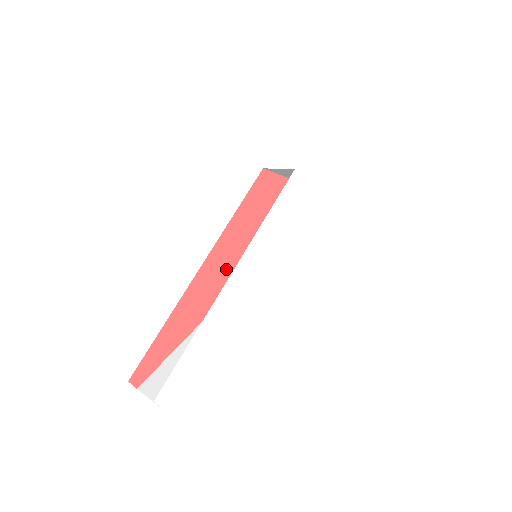
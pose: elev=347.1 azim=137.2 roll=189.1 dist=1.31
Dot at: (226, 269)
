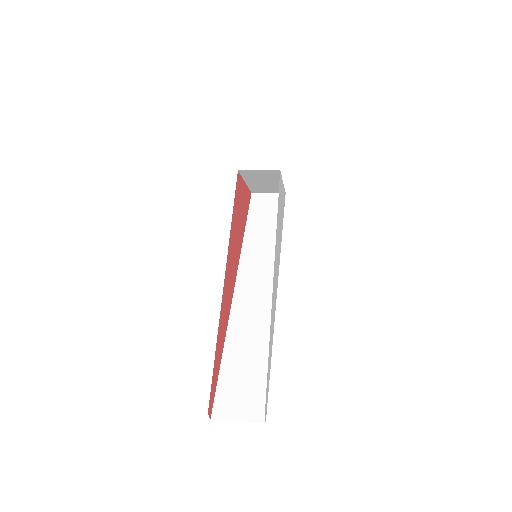
Dot at: (231, 274)
